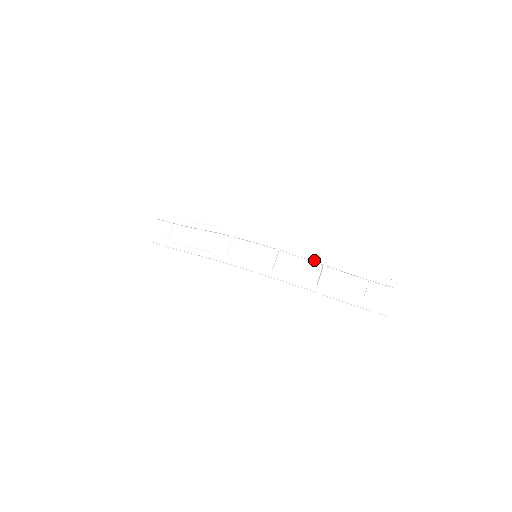
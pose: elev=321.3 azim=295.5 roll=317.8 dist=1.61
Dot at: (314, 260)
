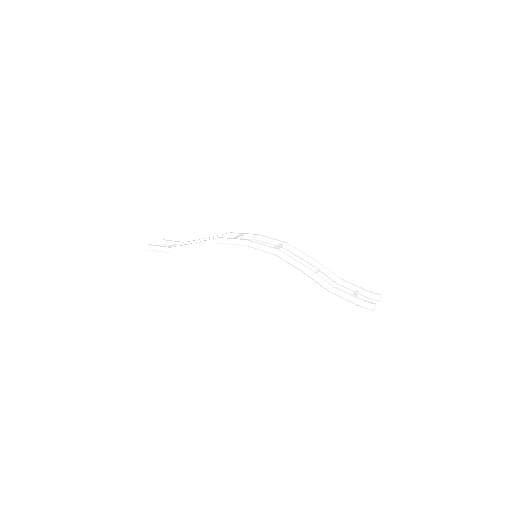
Dot at: (311, 259)
